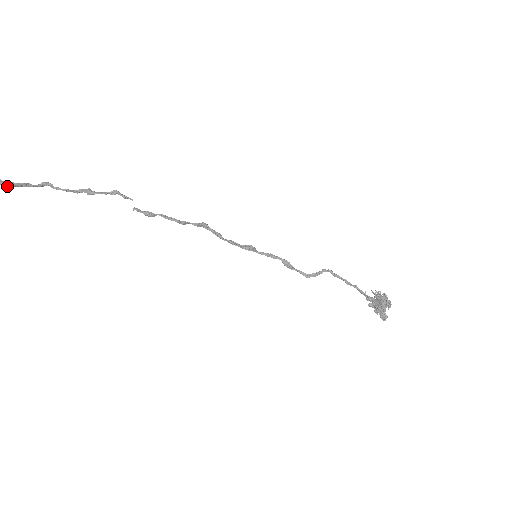
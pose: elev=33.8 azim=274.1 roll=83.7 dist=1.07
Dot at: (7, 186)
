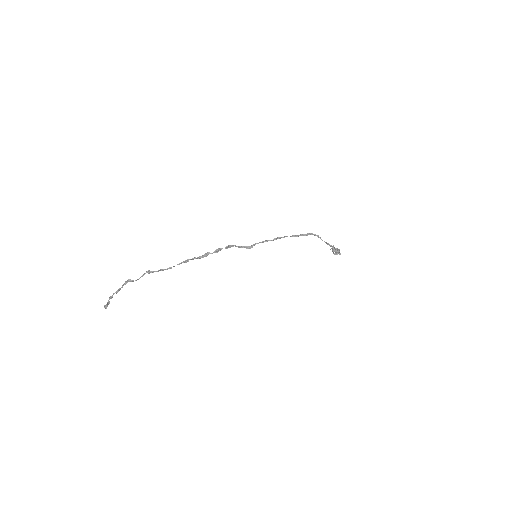
Dot at: (117, 292)
